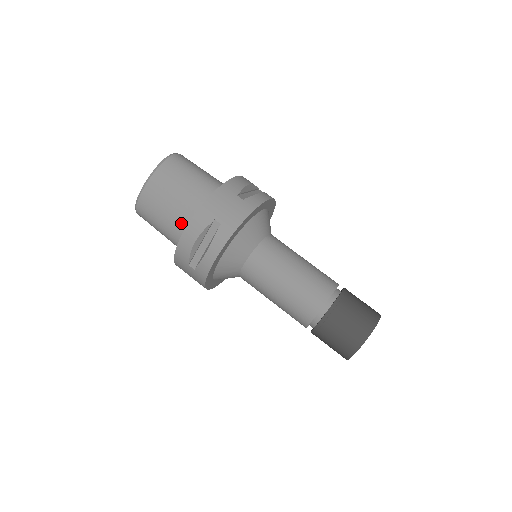
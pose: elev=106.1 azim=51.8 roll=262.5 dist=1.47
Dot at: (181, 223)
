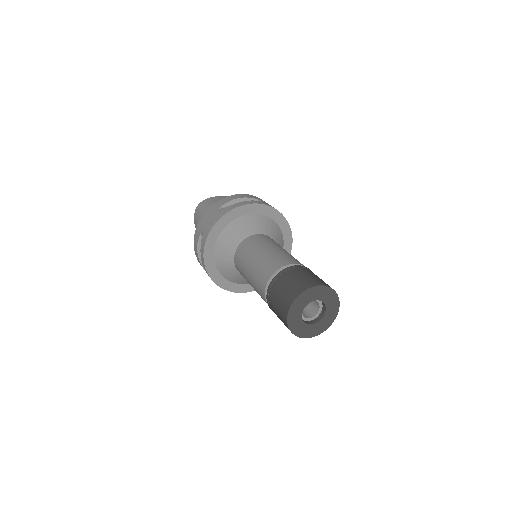
Dot at: occluded
